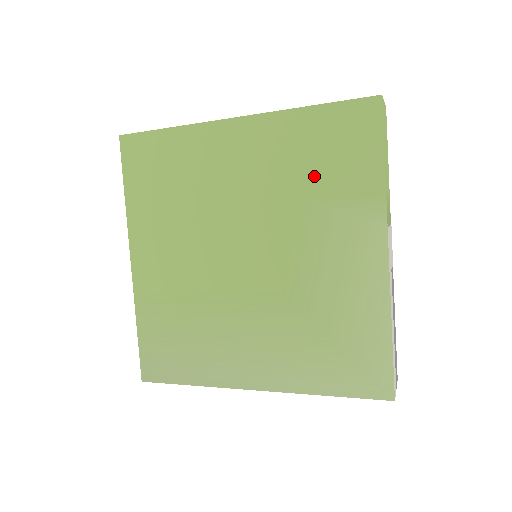
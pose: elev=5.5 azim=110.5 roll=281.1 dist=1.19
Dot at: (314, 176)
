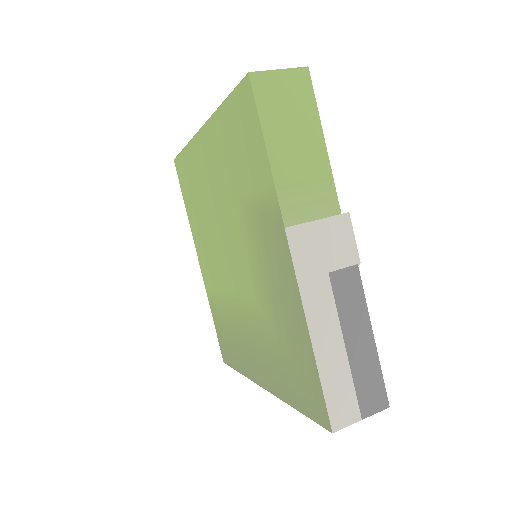
Dot at: (239, 176)
